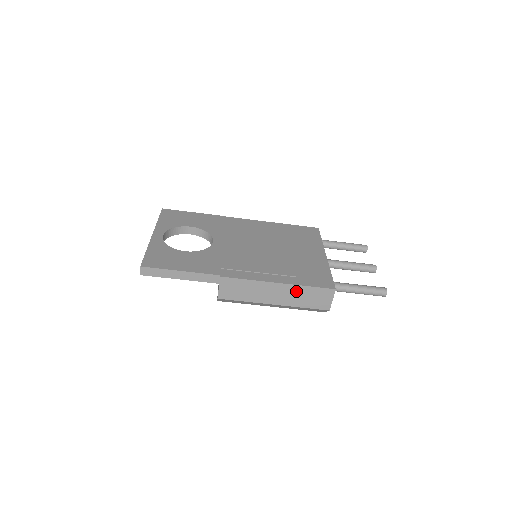
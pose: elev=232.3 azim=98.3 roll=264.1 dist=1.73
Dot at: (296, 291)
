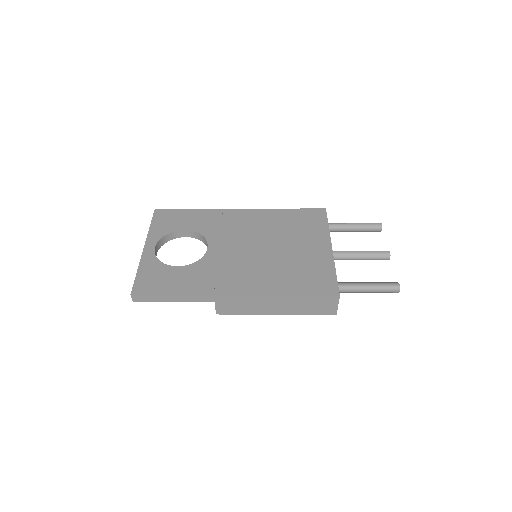
Dot at: (297, 301)
